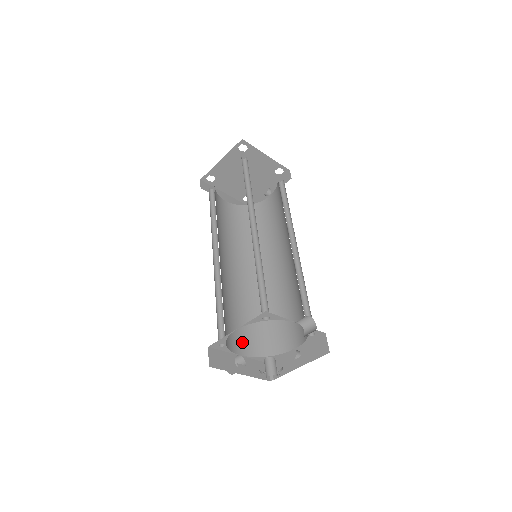
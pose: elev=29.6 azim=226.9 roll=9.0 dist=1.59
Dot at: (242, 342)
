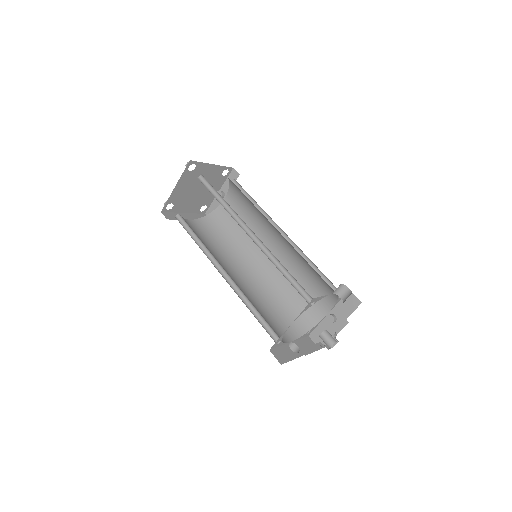
Dot at: (284, 331)
